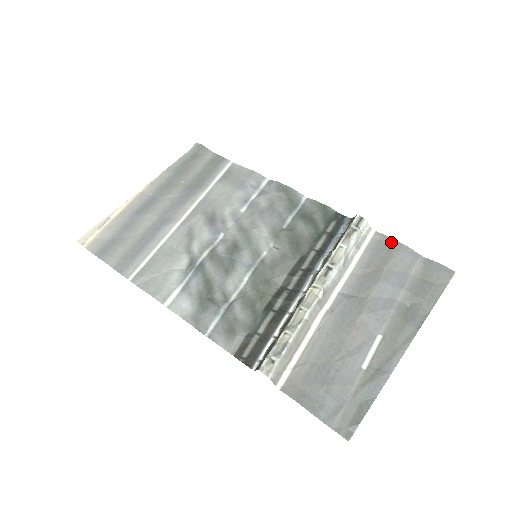
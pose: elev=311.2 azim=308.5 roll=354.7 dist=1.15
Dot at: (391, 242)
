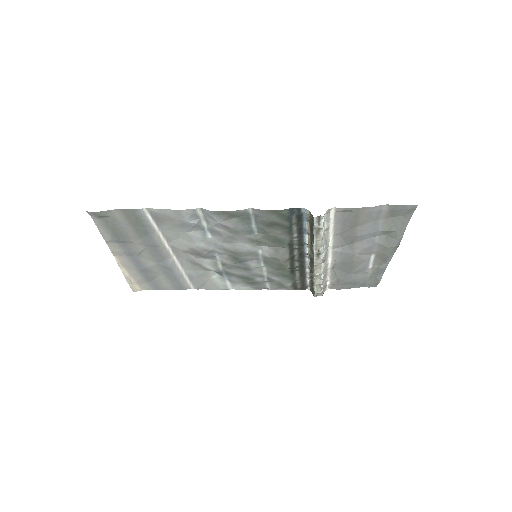
Dot at: (354, 211)
